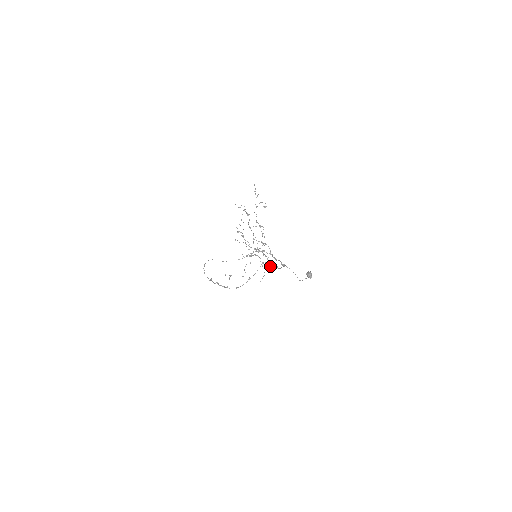
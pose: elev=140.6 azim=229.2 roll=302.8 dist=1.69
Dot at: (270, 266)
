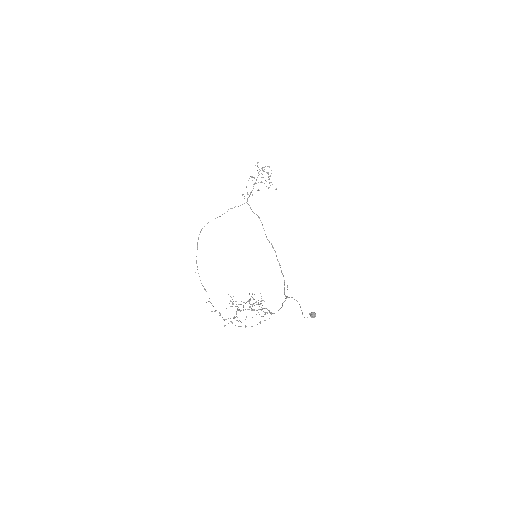
Dot at: occluded
